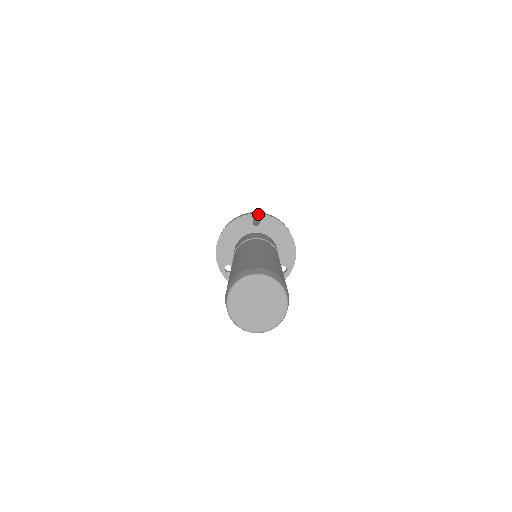
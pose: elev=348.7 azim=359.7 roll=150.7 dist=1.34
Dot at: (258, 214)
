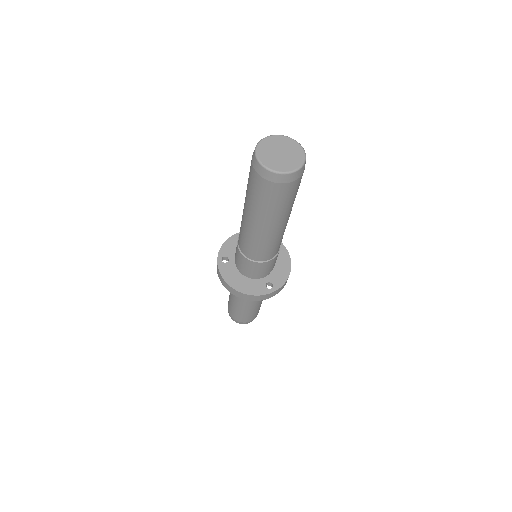
Dot at: occluded
